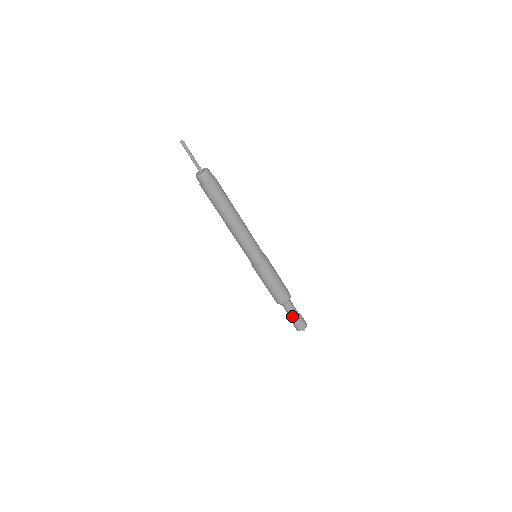
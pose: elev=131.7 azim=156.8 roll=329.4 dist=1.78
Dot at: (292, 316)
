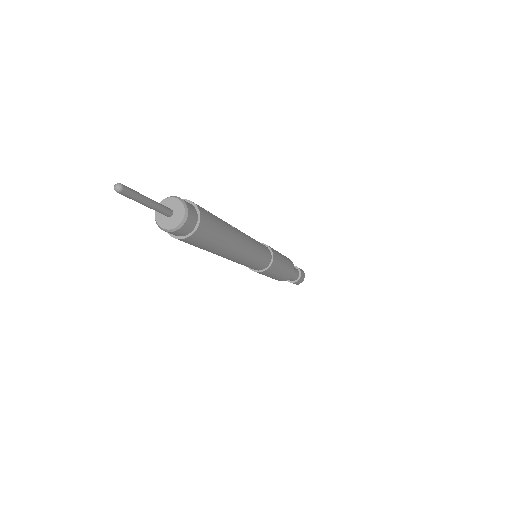
Dot at: occluded
